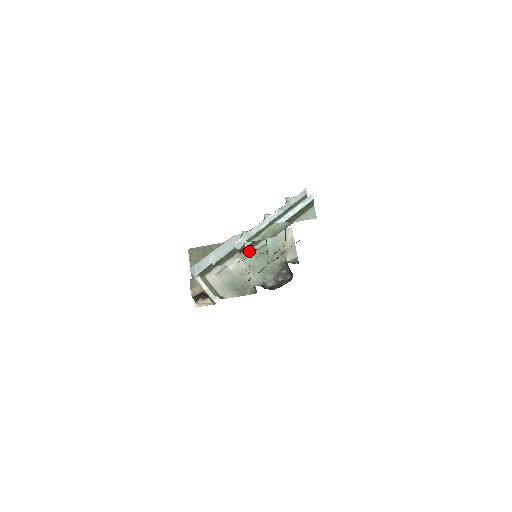
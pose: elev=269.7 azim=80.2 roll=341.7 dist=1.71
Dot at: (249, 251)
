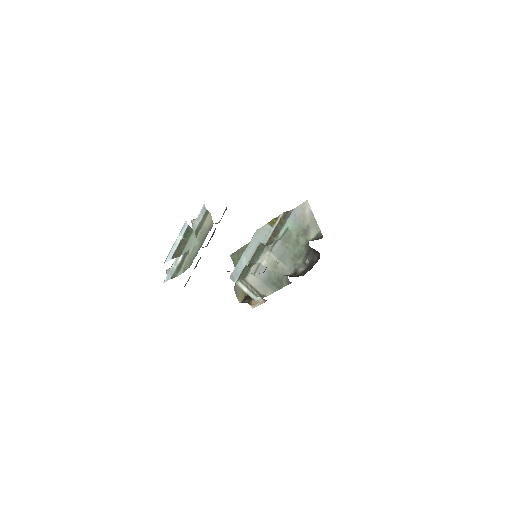
Dot at: (275, 241)
